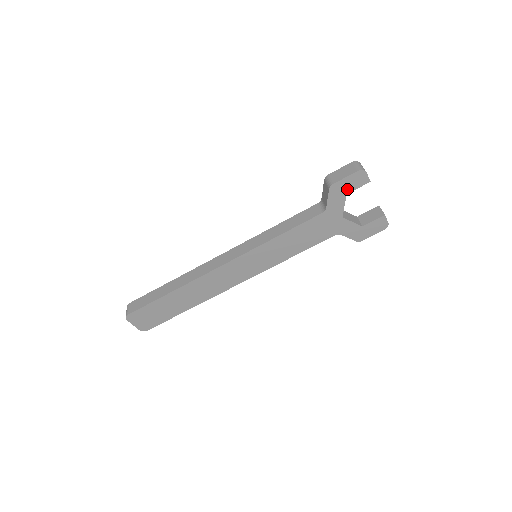
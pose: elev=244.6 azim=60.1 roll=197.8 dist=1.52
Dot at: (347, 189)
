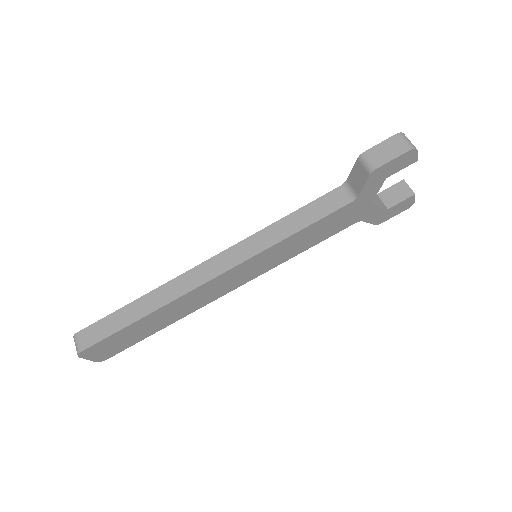
Dot at: (389, 172)
